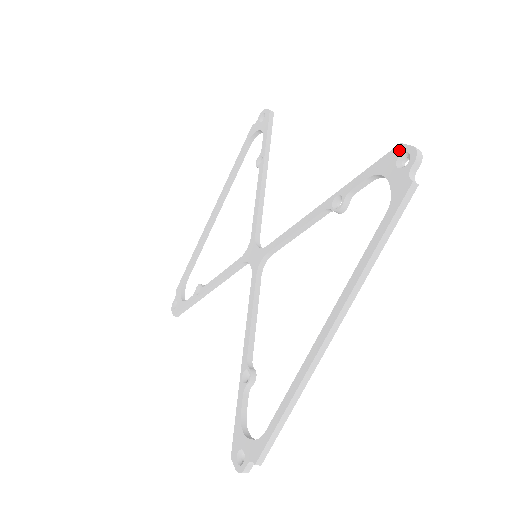
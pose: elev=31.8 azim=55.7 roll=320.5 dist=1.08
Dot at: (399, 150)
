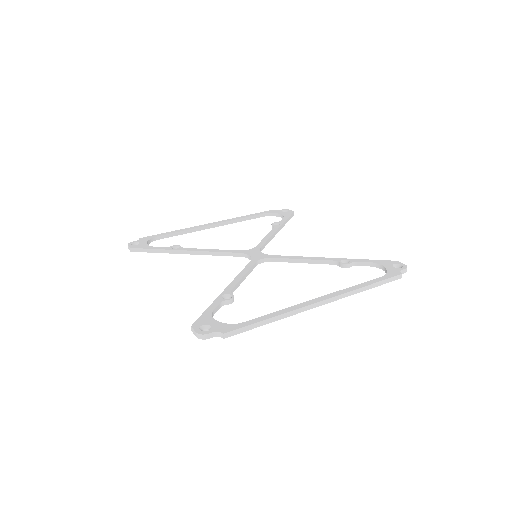
Dot at: (396, 262)
